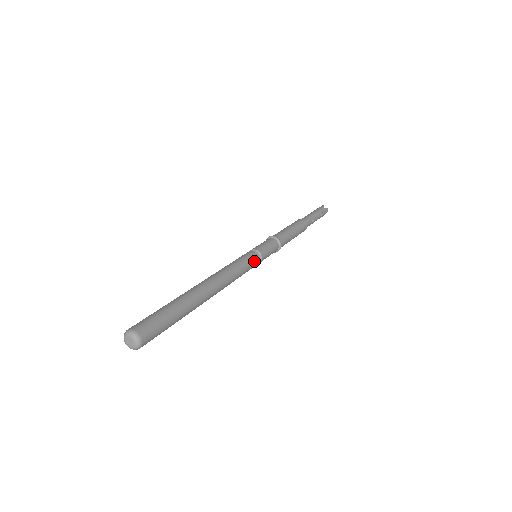
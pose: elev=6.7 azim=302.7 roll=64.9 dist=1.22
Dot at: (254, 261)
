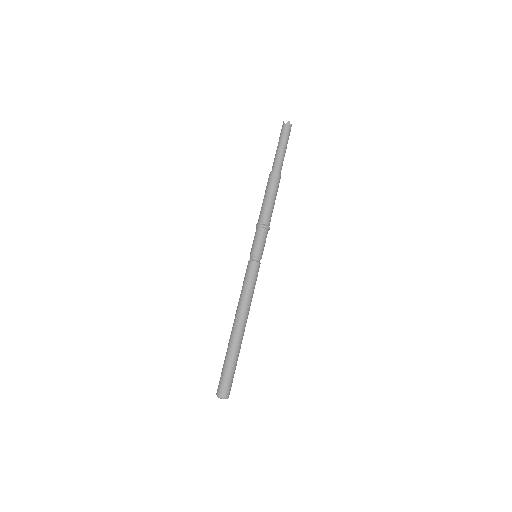
Dot at: (254, 268)
